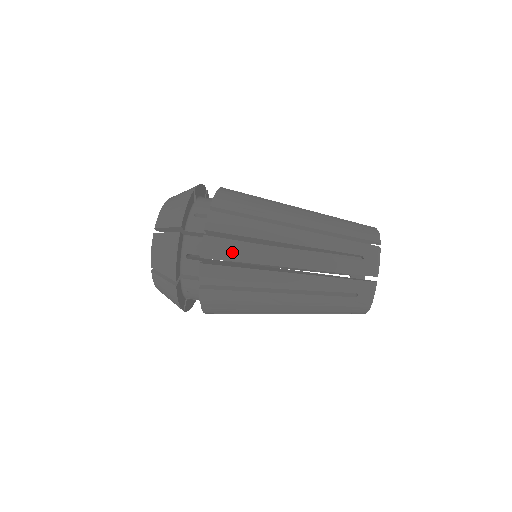
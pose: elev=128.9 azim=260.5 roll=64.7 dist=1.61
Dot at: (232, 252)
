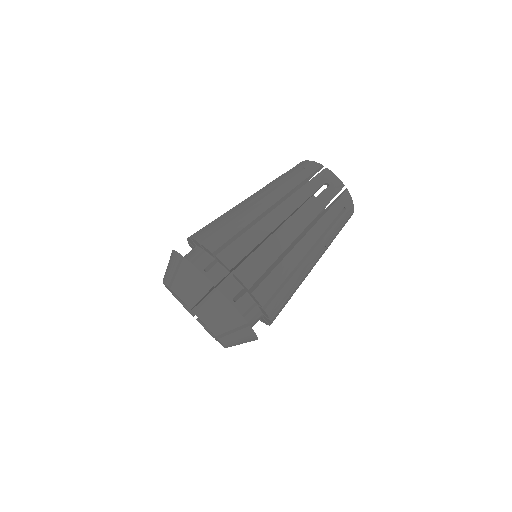
Dot at: (284, 295)
